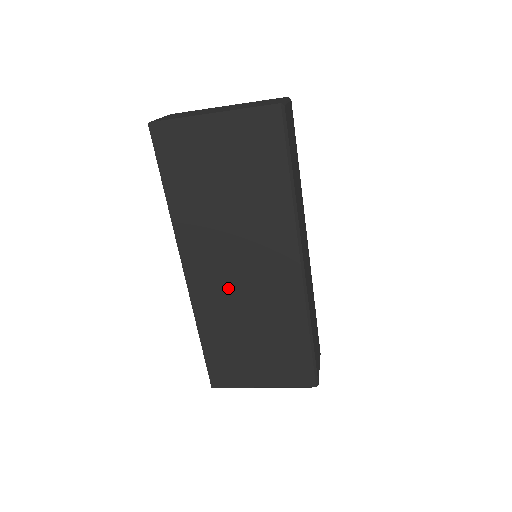
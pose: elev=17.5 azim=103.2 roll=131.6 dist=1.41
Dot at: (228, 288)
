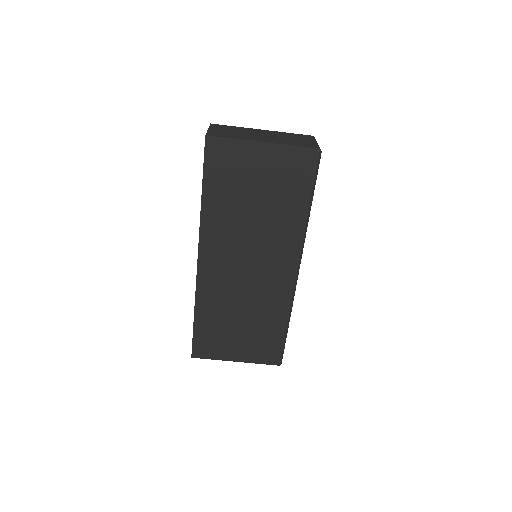
Dot at: (232, 280)
